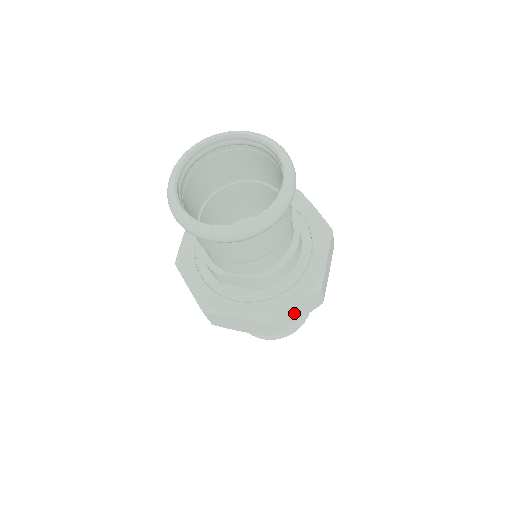
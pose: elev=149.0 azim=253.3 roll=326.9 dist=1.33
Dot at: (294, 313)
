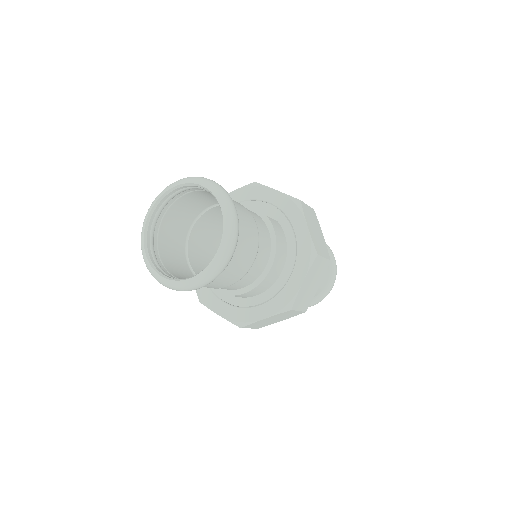
Dot at: (272, 320)
